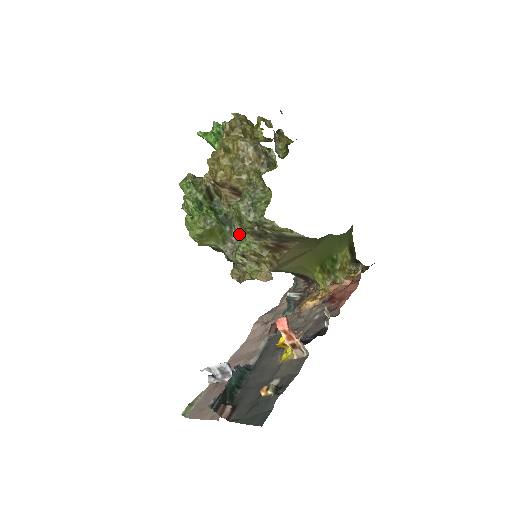
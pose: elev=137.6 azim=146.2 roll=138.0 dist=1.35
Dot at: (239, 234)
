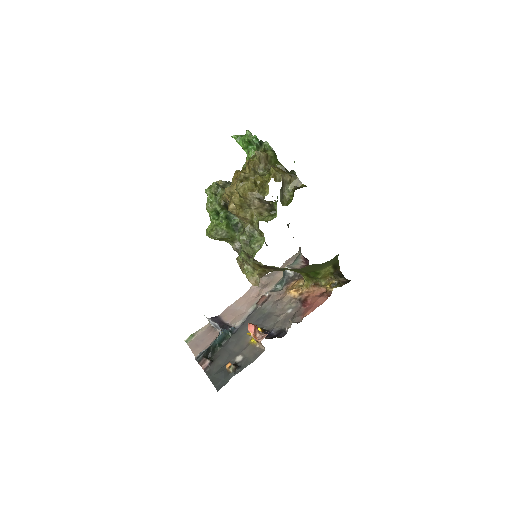
Dot at: occluded
